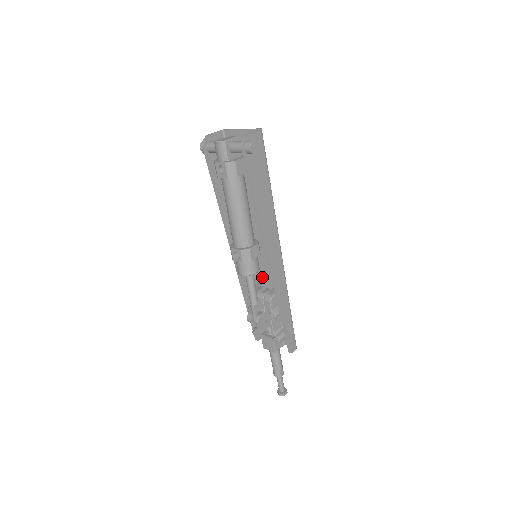
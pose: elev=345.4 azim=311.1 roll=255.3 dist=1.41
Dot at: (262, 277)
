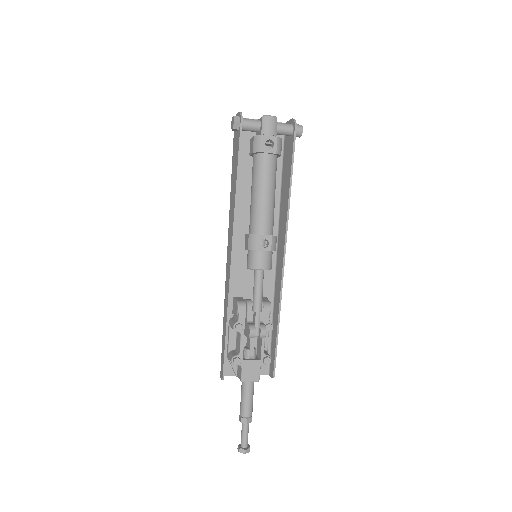
Dot at: (242, 289)
